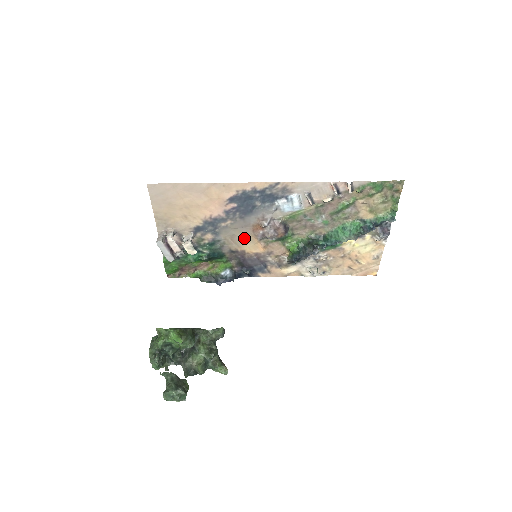
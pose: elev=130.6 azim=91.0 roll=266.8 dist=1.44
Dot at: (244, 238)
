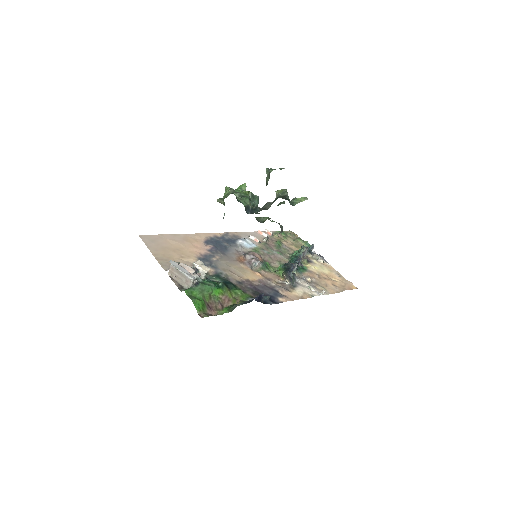
Dot at: (238, 270)
